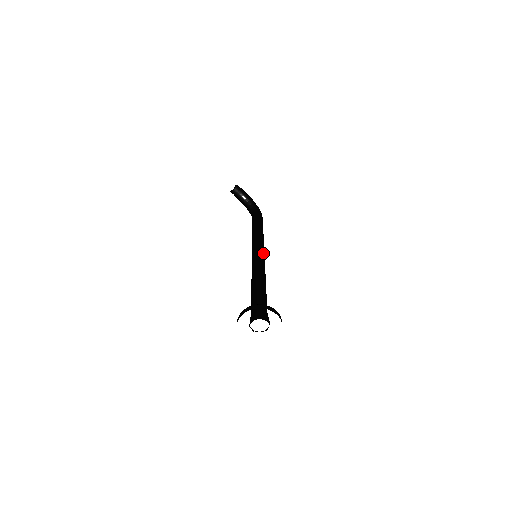
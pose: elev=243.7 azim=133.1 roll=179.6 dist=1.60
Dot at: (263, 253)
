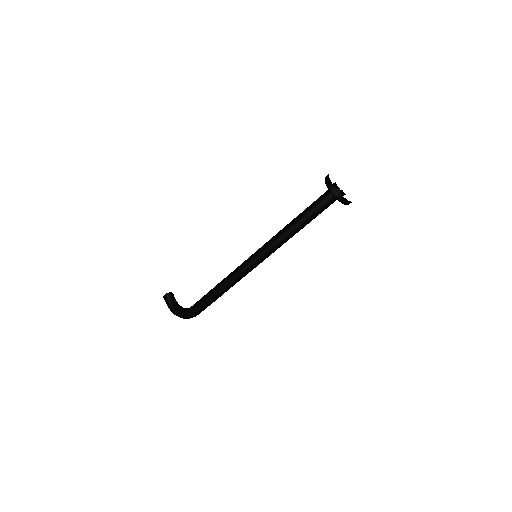
Dot at: occluded
